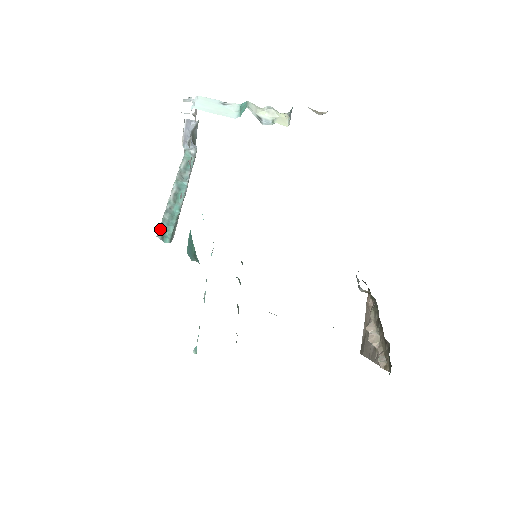
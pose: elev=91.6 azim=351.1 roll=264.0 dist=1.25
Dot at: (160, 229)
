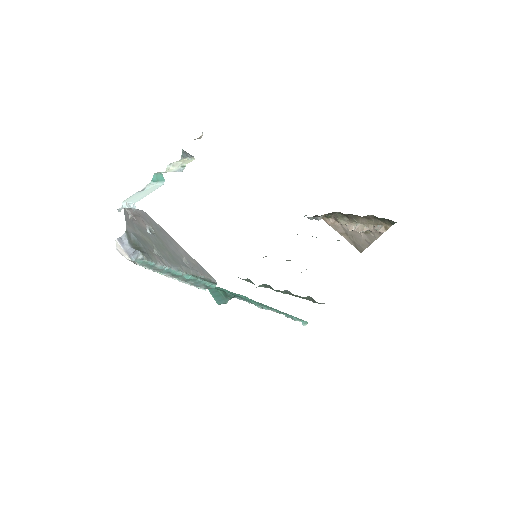
Dot at: (200, 287)
